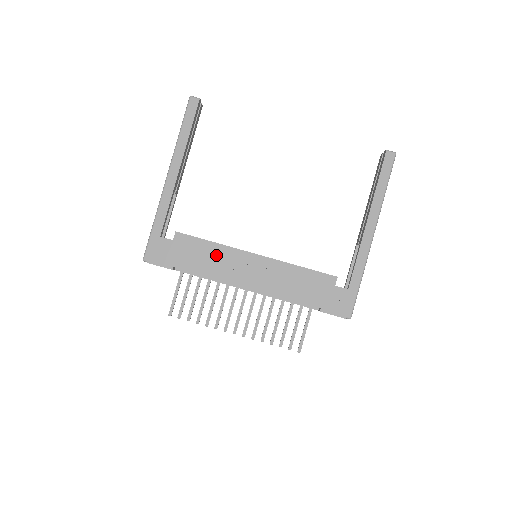
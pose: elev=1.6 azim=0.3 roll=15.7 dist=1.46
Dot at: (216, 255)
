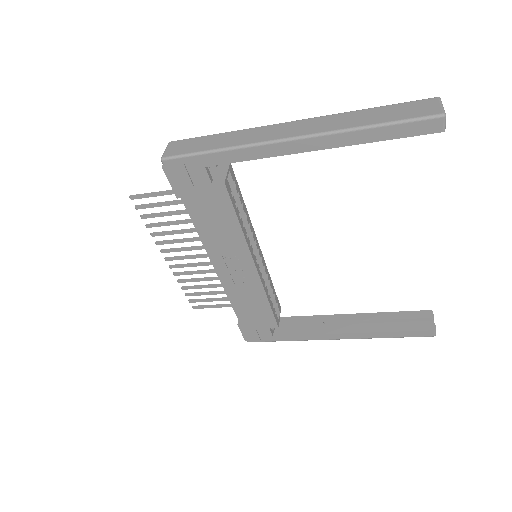
Dot at: (228, 234)
